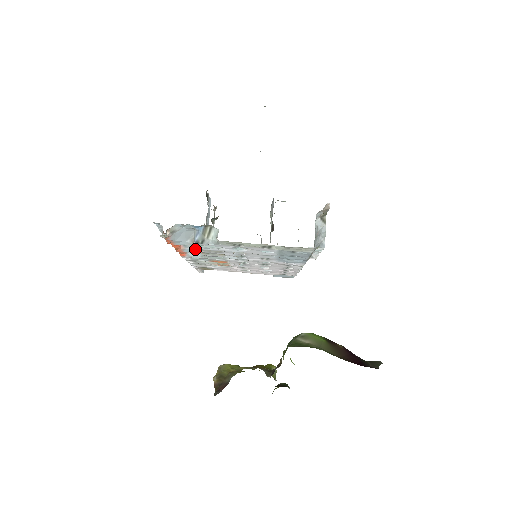
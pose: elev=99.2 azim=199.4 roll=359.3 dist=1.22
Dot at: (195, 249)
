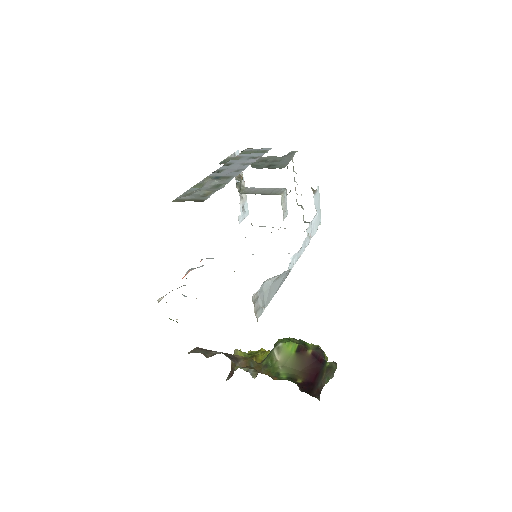
Dot at: occluded
